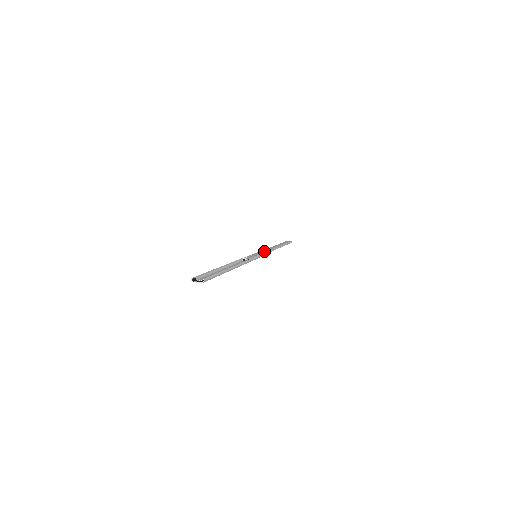
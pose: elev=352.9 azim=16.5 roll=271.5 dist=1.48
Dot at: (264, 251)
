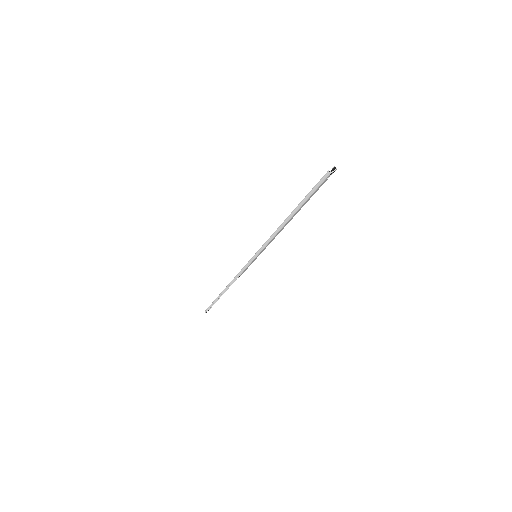
Dot at: occluded
